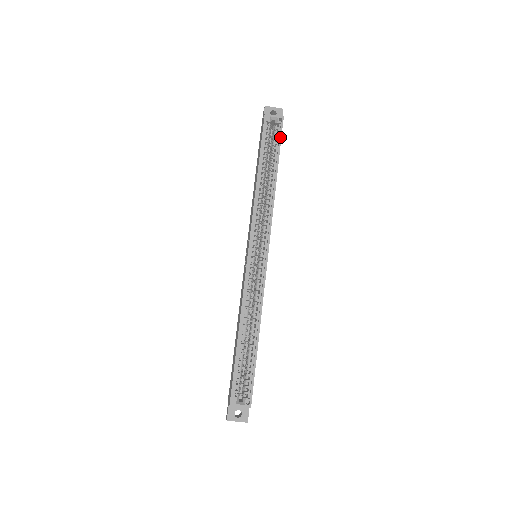
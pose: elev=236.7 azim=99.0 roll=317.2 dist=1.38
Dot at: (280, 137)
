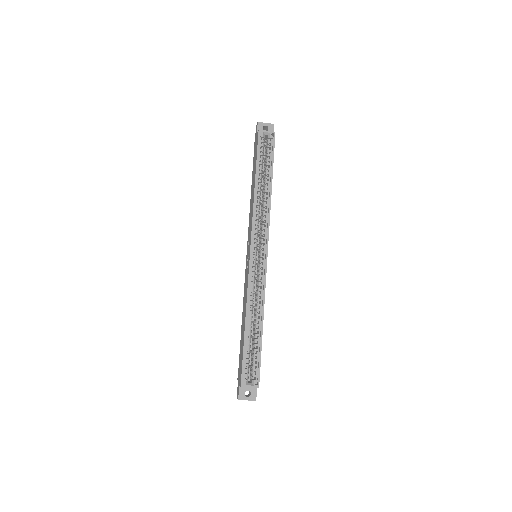
Dot at: (273, 150)
